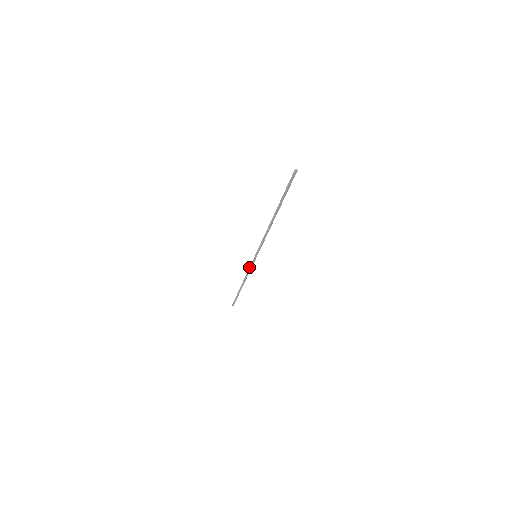
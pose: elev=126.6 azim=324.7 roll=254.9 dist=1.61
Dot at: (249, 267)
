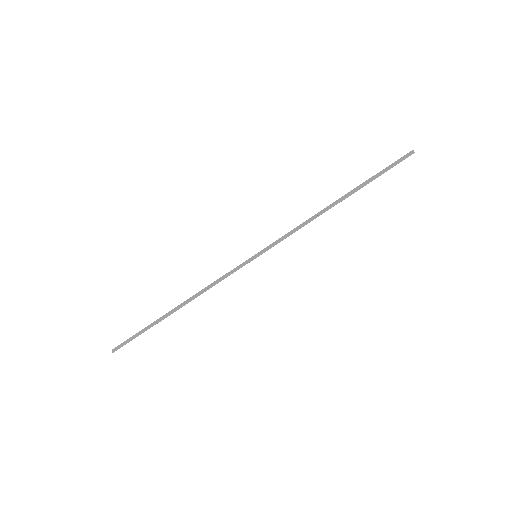
Dot at: (227, 274)
